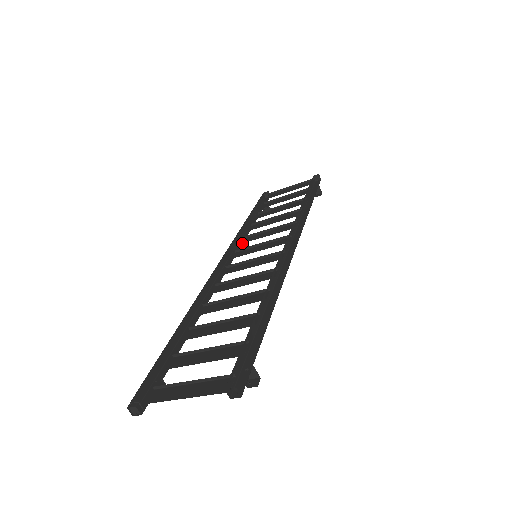
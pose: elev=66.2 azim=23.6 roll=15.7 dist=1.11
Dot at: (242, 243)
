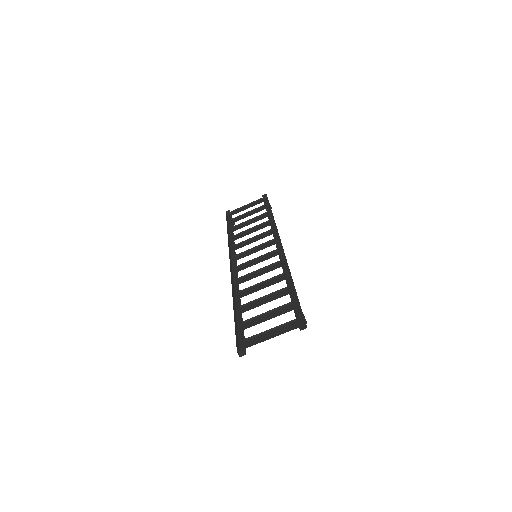
Dot at: (234, 250)
